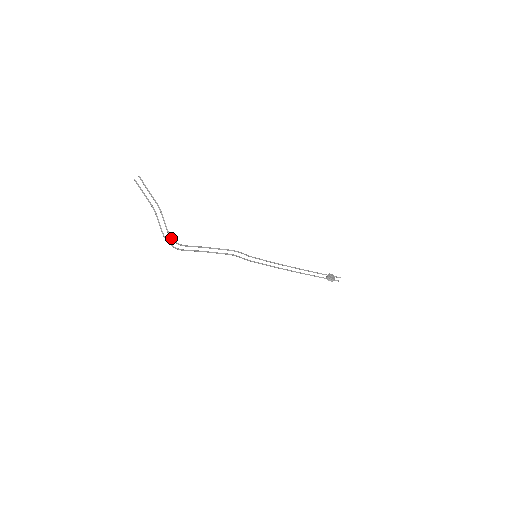
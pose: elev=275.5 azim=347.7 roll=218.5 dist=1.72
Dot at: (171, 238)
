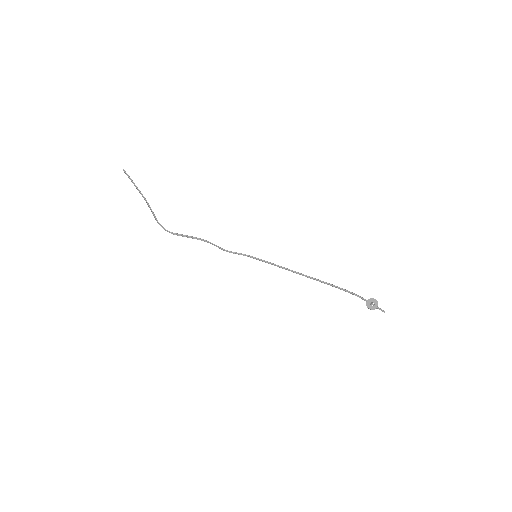
Dot at: (161, 225)
